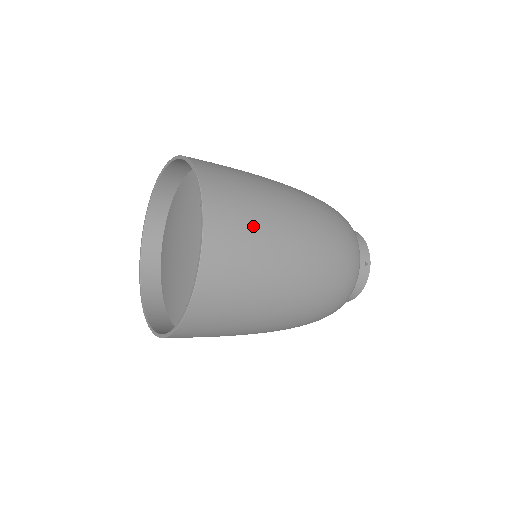
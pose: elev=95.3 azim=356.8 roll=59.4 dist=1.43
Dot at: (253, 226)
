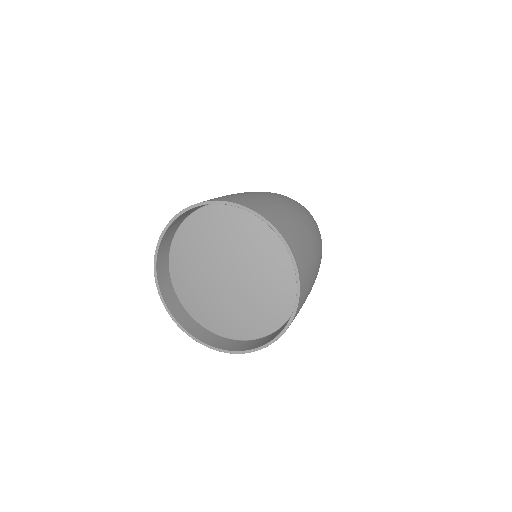
Dot at: (311, 274)
